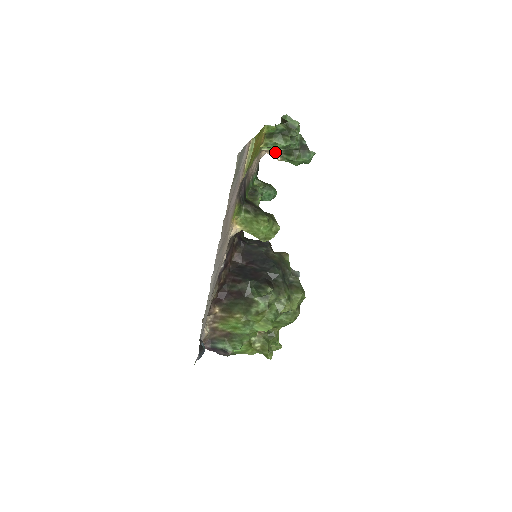
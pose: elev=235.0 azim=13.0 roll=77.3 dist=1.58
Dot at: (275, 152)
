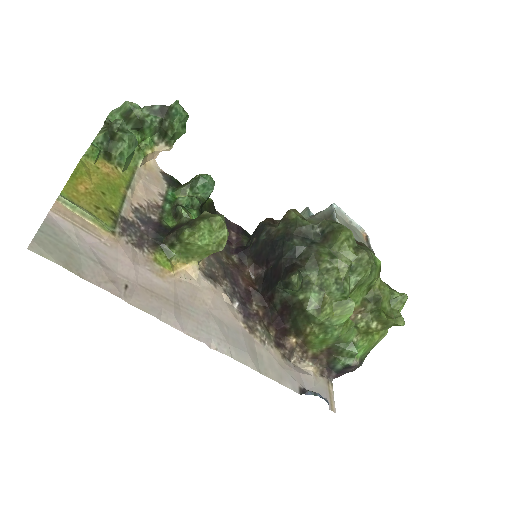
Dot at: (158, 148)
